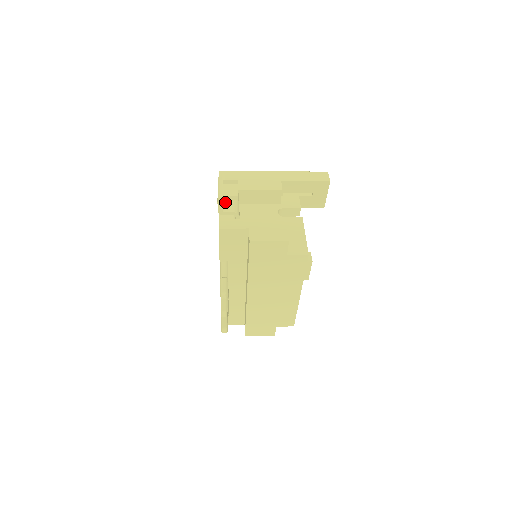
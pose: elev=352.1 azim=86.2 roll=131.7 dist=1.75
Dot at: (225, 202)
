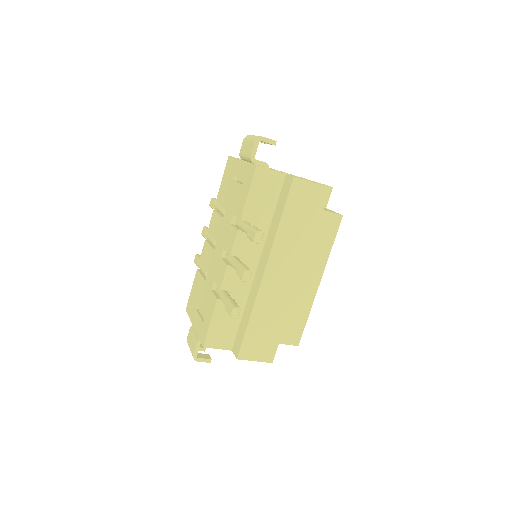
Dot at: occluded
